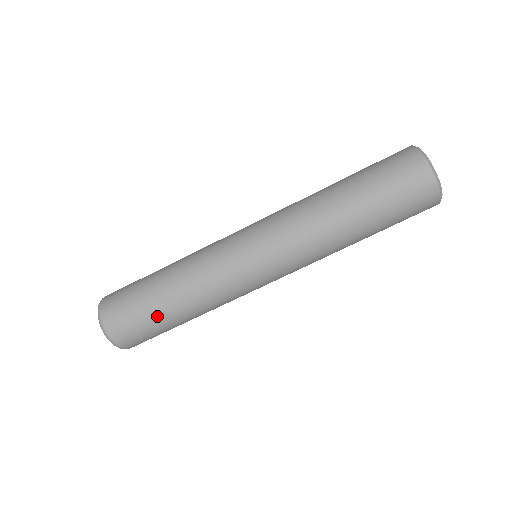
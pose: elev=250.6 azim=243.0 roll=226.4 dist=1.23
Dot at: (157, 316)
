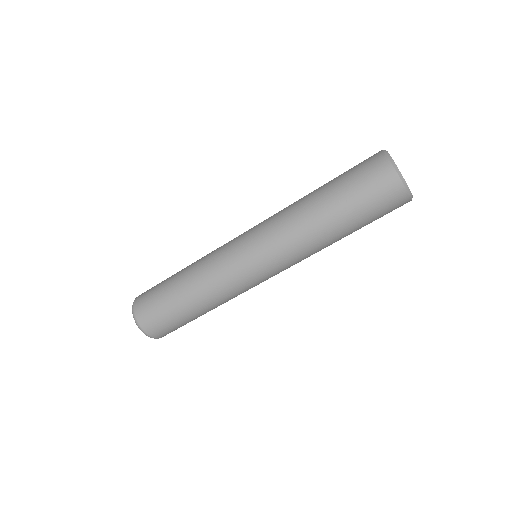
Dot at: (185, 318)
